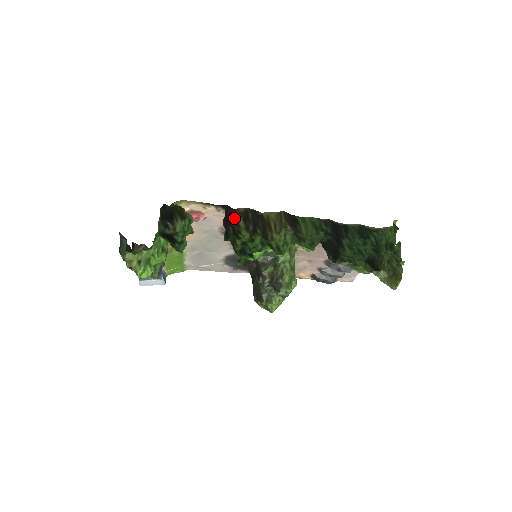
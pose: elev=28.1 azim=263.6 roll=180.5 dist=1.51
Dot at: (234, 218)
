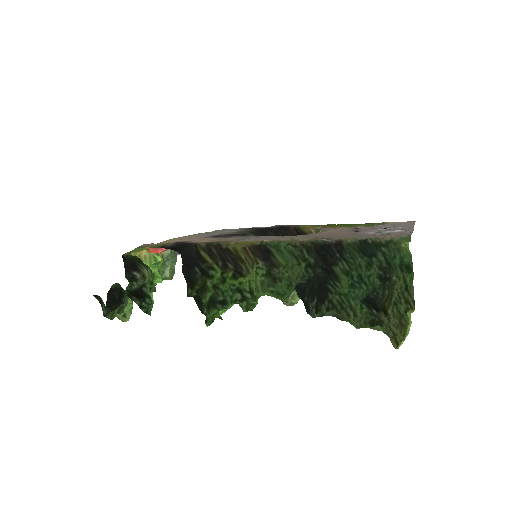
Dot at: (198, 256)
